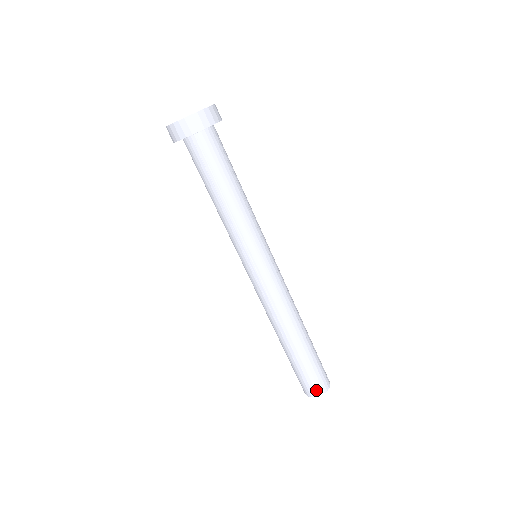
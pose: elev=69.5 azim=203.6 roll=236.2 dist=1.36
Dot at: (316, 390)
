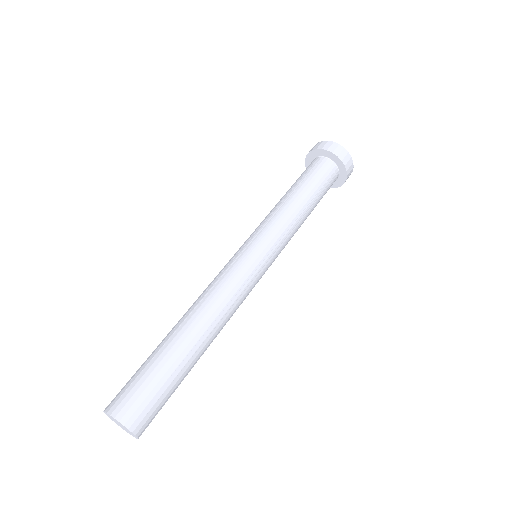
Dot at: (120, 405)
